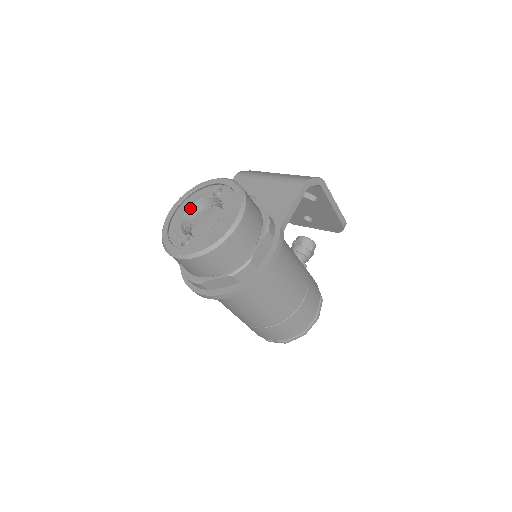
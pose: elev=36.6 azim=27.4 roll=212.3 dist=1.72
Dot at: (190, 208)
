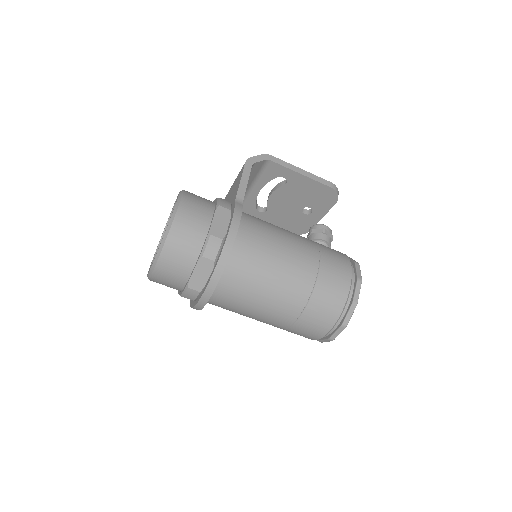
Dot at: occluded
